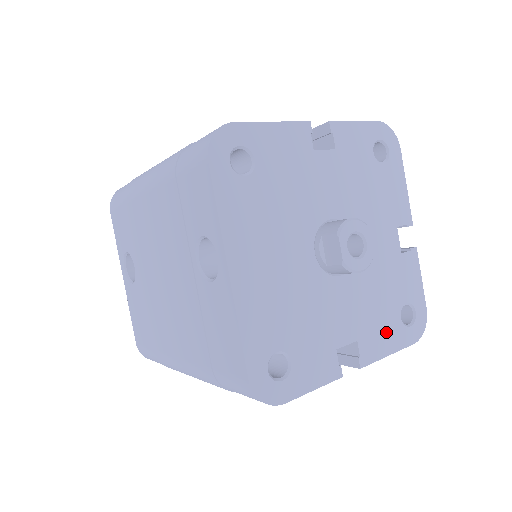
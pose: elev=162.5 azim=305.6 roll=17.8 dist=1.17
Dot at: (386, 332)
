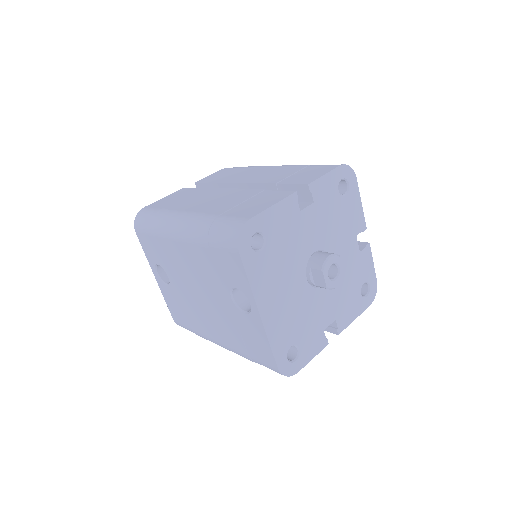
Dot at: (352, 307)
